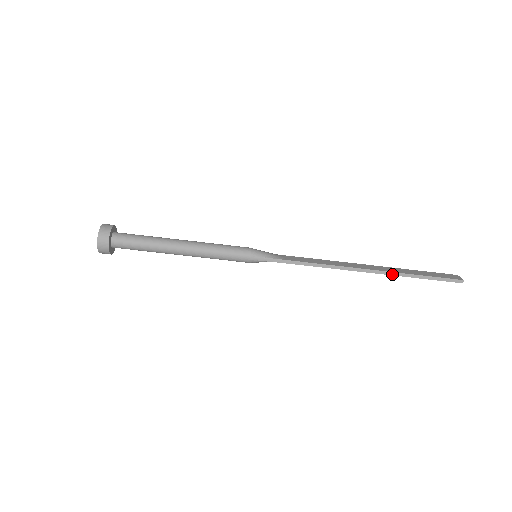
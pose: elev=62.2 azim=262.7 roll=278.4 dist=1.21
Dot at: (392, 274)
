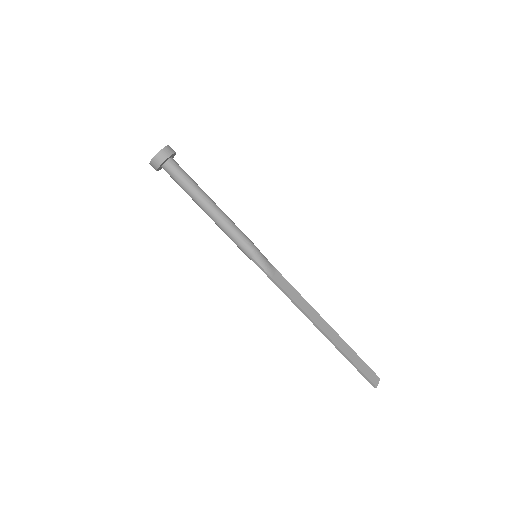
Dot at: (334, 345)
